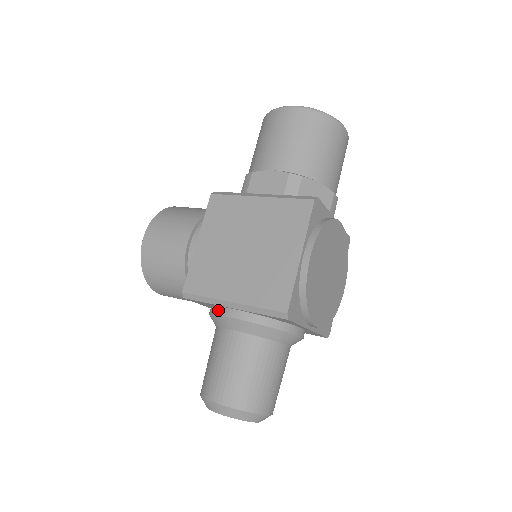
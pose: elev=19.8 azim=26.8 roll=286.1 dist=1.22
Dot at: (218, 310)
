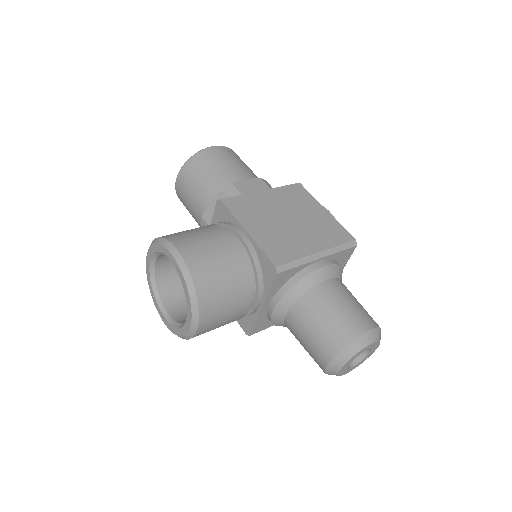
Dot at: (306, 271)
